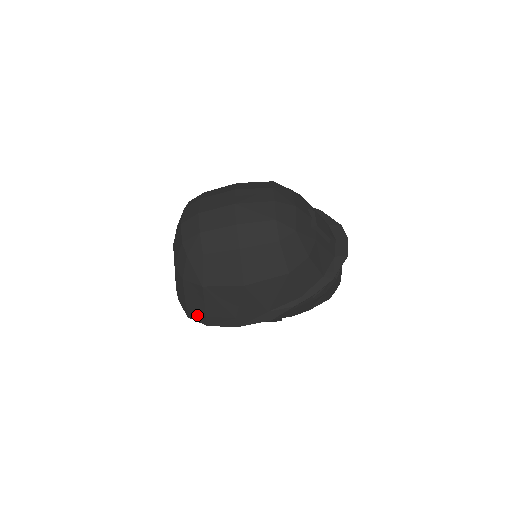
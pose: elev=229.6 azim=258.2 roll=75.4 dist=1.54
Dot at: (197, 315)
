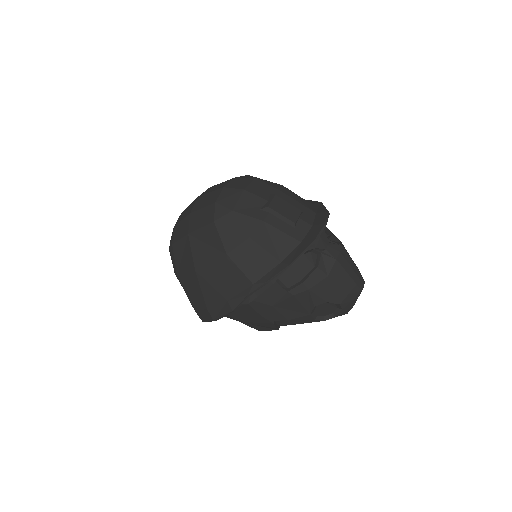
Dot at: occluded
